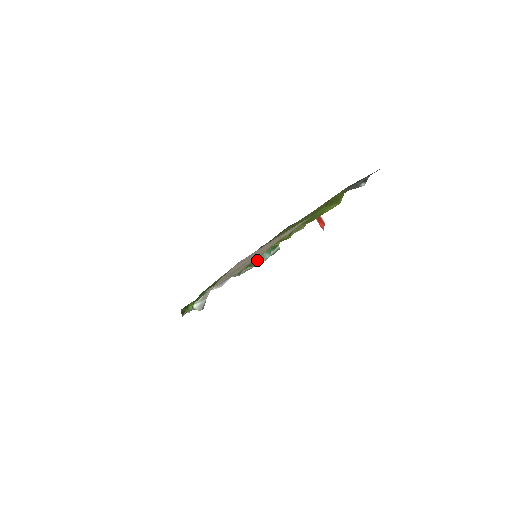
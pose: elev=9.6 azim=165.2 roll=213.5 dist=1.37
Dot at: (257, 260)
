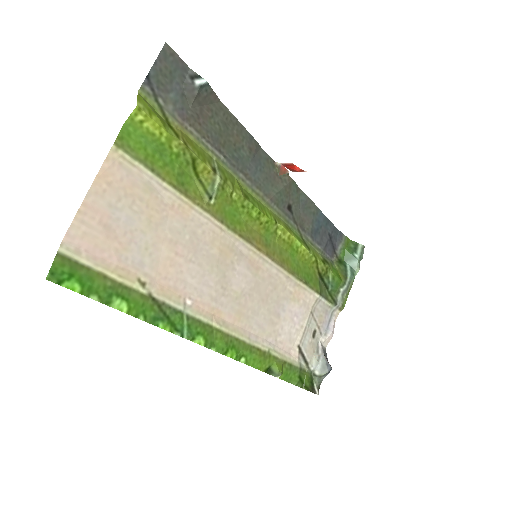
Dot at: (344, 275)
